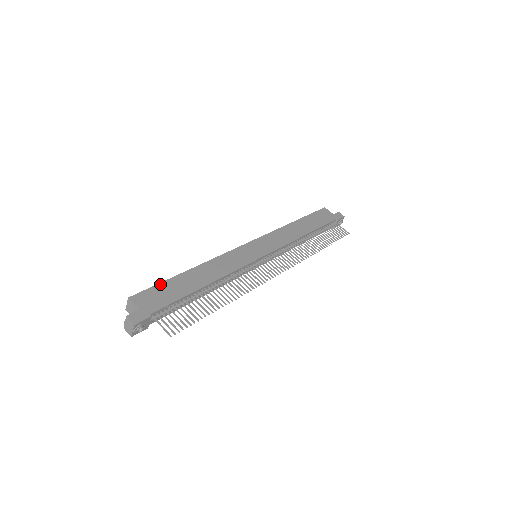
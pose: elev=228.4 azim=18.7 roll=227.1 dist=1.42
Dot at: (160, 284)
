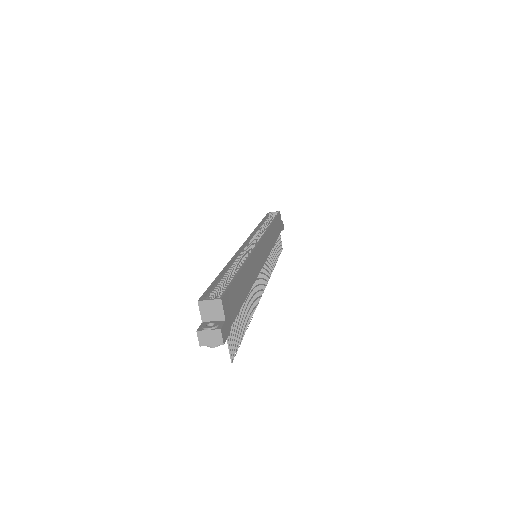
Dot at: (233, 283)
